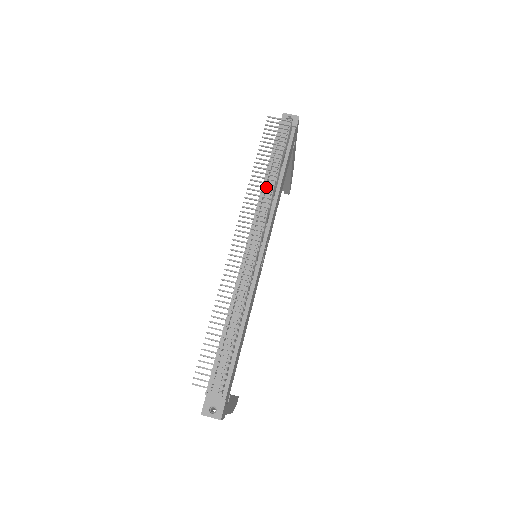
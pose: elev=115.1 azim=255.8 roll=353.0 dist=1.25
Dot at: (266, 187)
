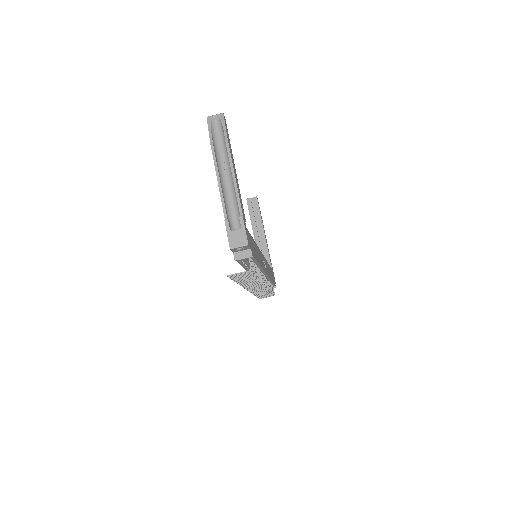
Dot at: (254, 282)
